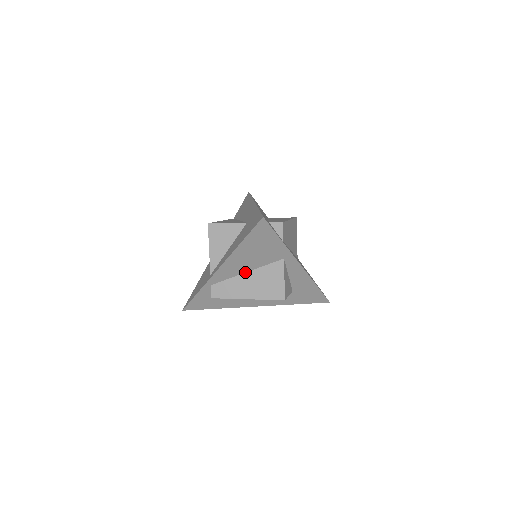
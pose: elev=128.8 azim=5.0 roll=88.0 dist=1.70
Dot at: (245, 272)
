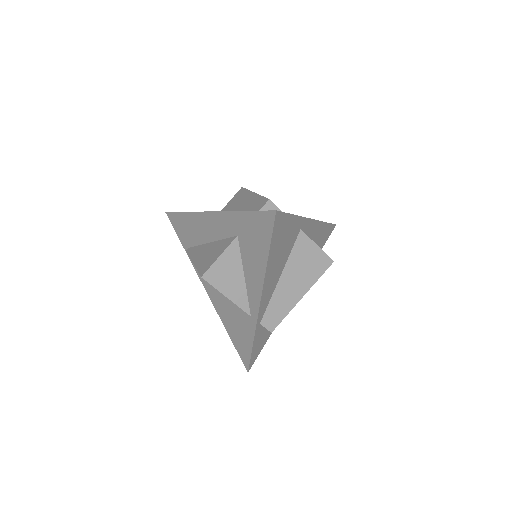
Dot at: (279, 278)
